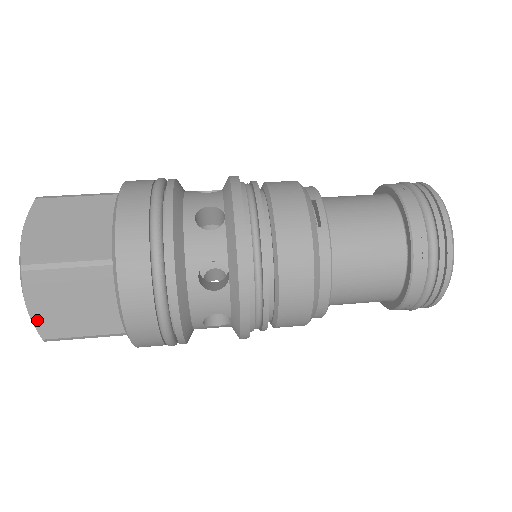
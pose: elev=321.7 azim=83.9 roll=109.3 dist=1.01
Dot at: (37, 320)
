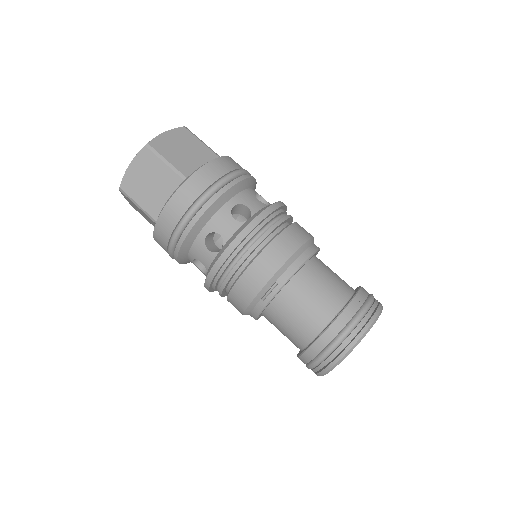
Dot at: (129, 202)
